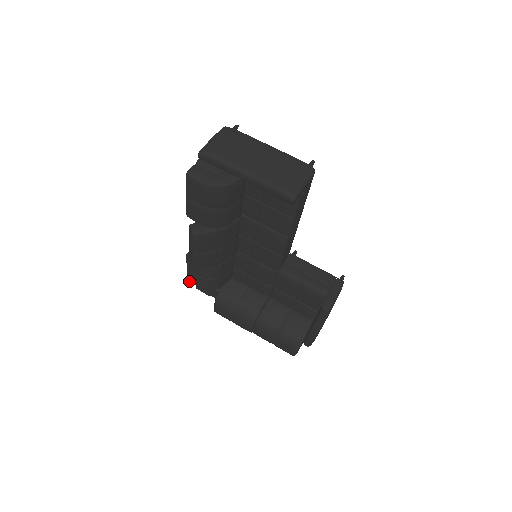
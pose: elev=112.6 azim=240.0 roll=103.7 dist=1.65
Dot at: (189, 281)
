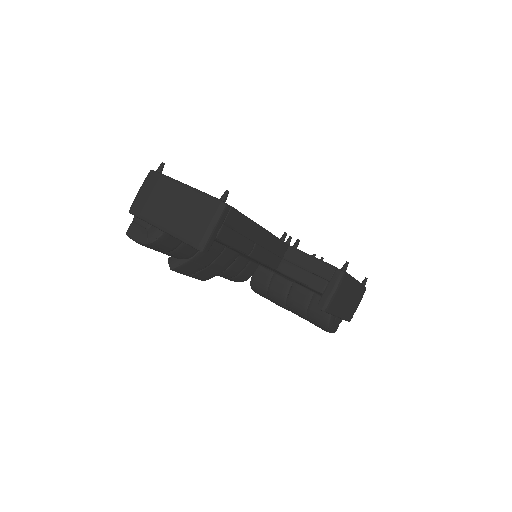
Dot at: occluded
